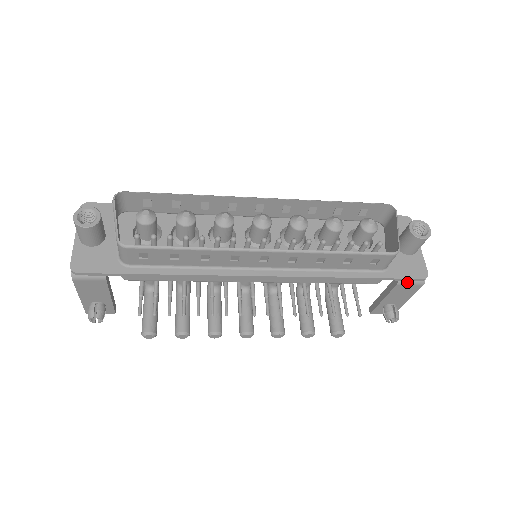
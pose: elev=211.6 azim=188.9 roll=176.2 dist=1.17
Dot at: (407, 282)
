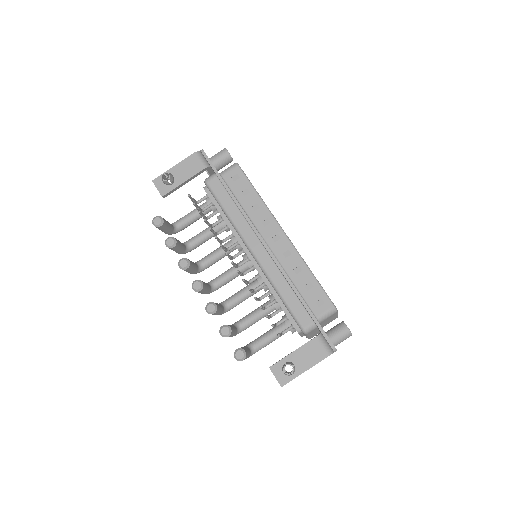
Dot at: (323, 342)
